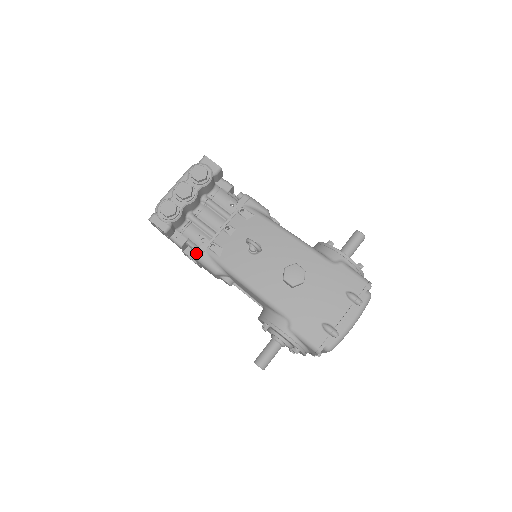
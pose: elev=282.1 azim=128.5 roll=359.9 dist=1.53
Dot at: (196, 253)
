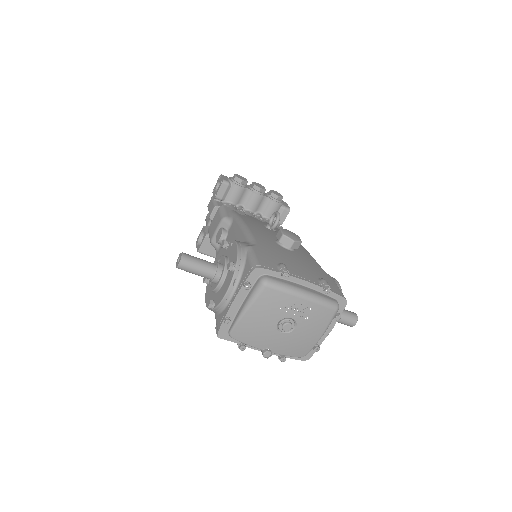
Dot at: (224, 206)
